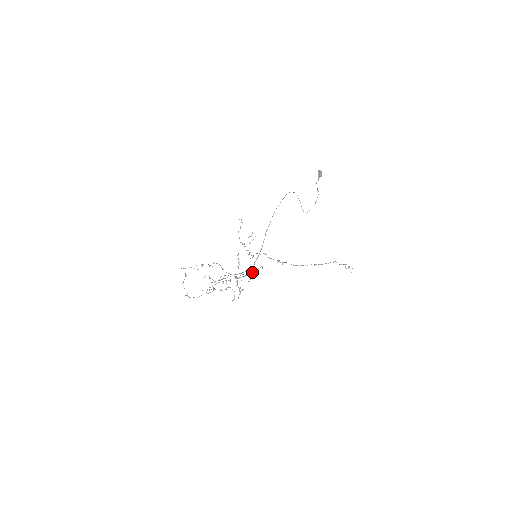
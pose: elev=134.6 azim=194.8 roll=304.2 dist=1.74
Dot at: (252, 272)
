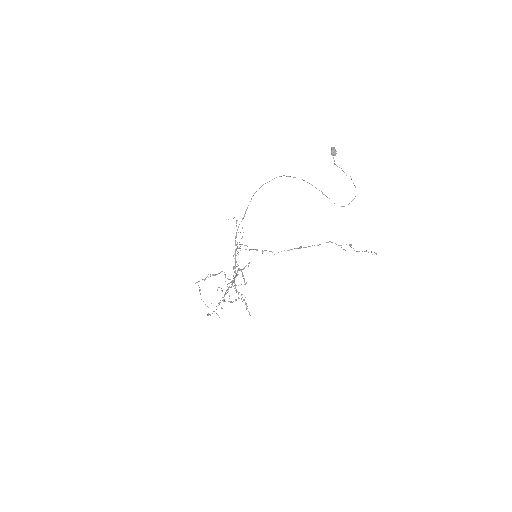
Dot at: (238, 270)
